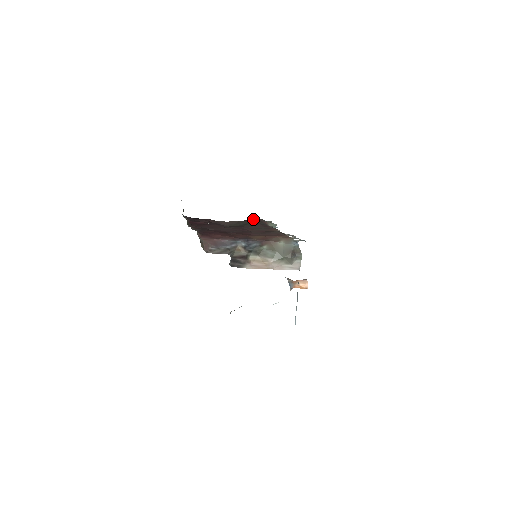
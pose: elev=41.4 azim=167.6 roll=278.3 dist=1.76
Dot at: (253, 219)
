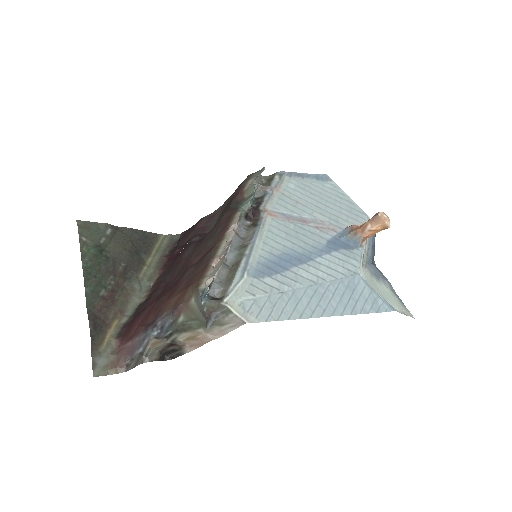
Dot at: occluded
